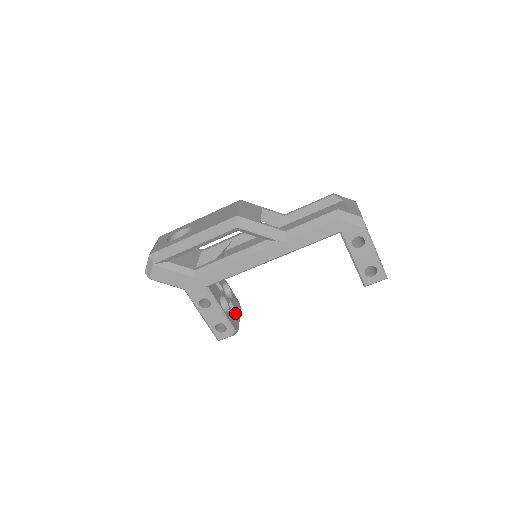
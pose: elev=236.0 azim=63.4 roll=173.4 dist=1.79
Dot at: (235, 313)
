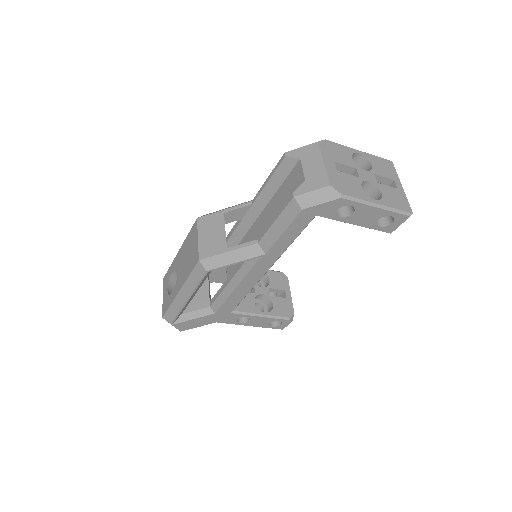
Dot at: (283, 291)
